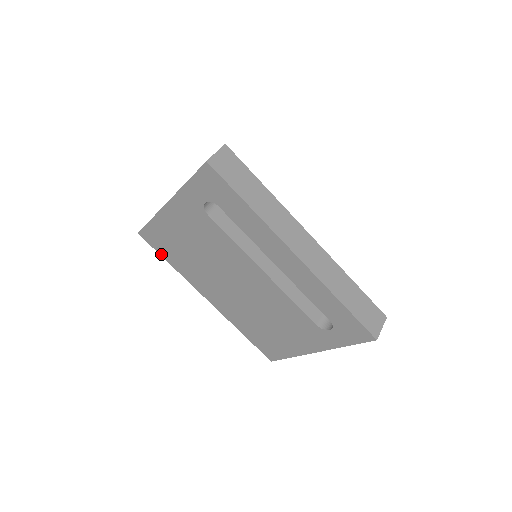
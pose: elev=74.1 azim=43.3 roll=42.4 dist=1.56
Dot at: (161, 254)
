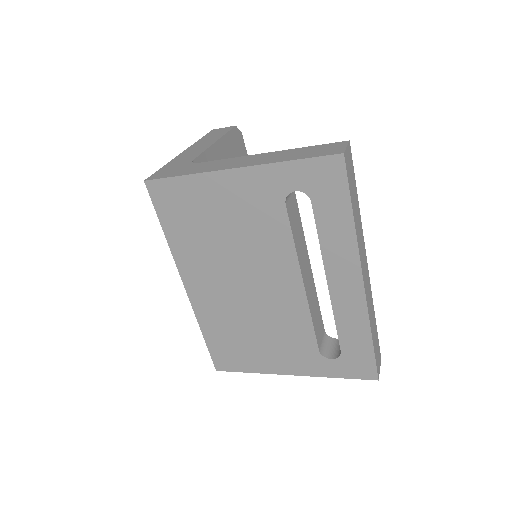
Dot at: (160, 217)
